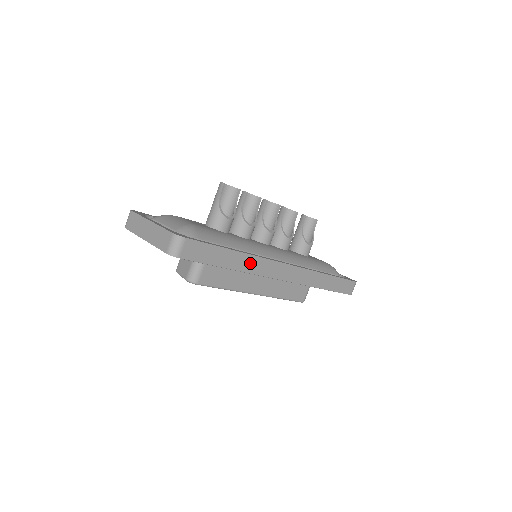
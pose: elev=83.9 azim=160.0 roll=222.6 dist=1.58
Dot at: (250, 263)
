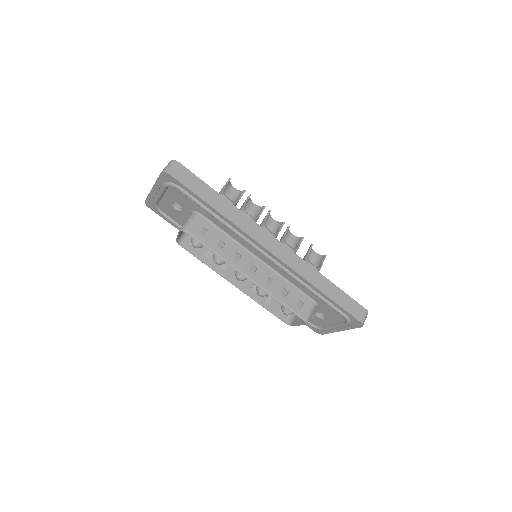
Dot at: (237, 216)
